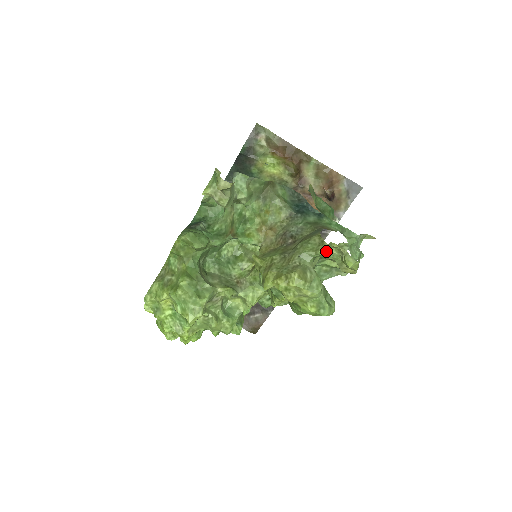
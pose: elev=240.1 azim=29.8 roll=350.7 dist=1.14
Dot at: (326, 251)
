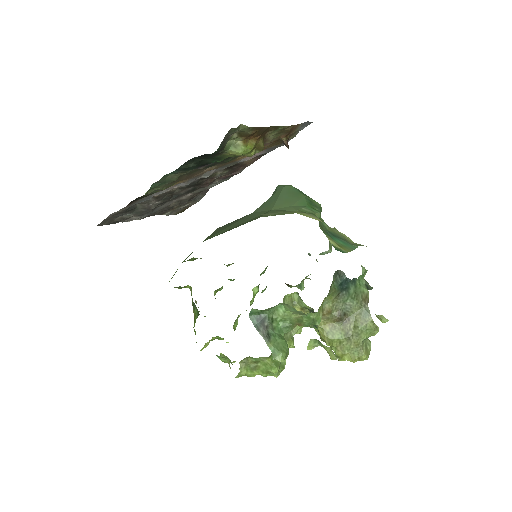
Dot at: occluded
